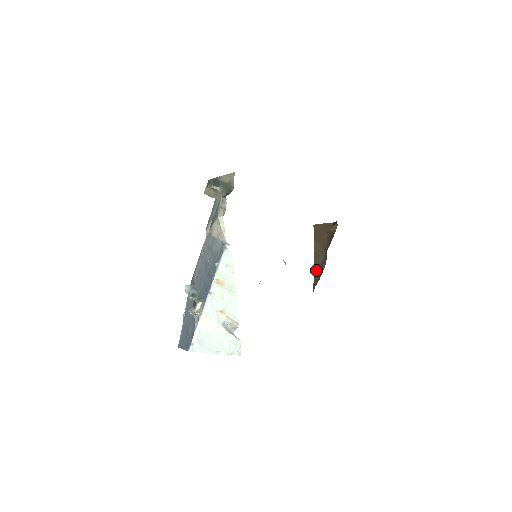
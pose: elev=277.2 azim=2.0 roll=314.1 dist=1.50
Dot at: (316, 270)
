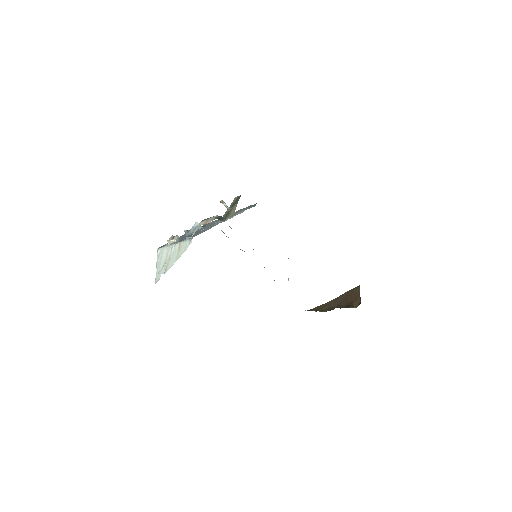
Dot at: (325, 305)
